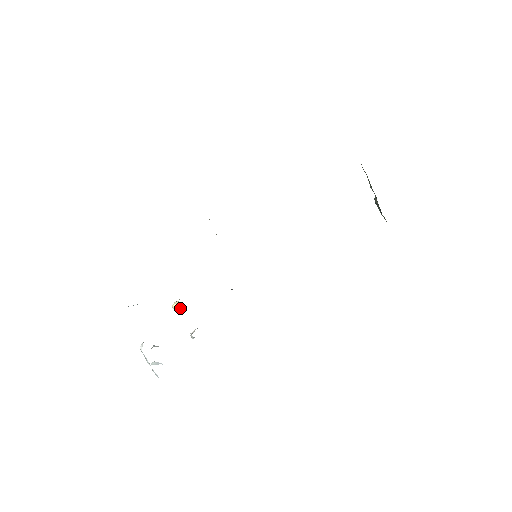
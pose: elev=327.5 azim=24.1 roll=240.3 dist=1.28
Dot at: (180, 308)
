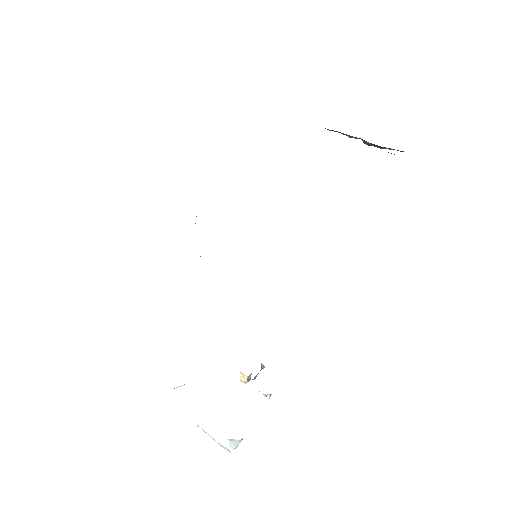
Dot at: occluded
